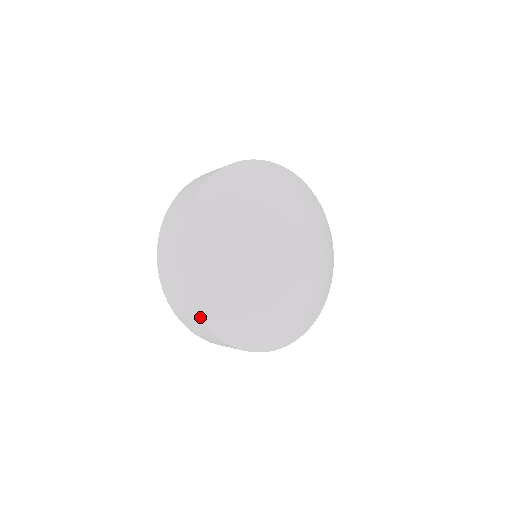
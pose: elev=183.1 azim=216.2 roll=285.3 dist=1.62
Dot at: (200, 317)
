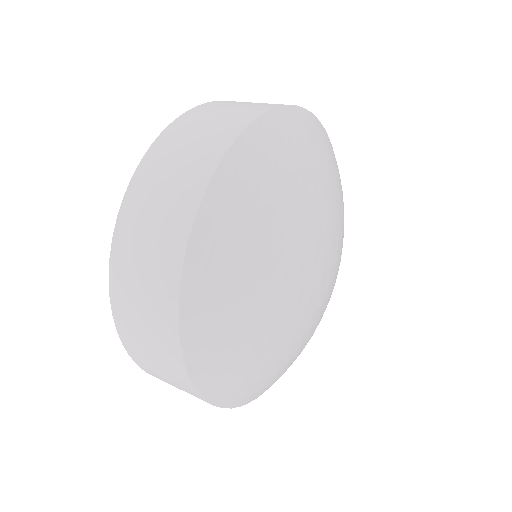
Dot at: (226, 407)
